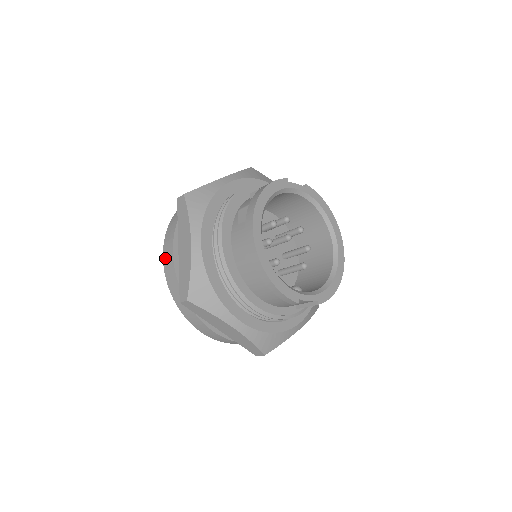
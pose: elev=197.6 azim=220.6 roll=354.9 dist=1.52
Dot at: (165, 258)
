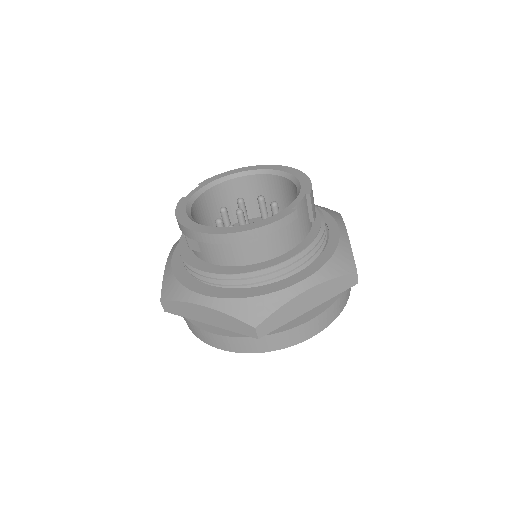
Dot at: (219, 346)
